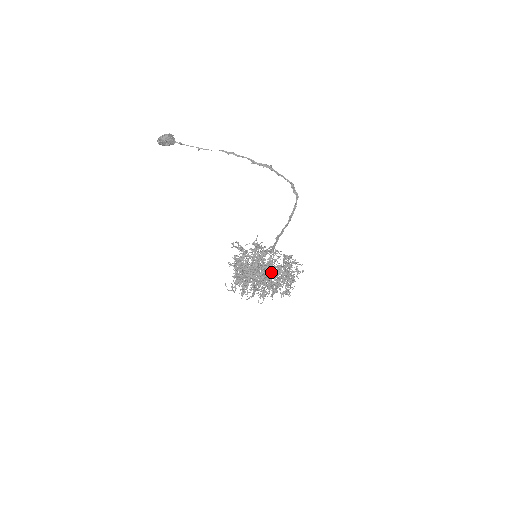
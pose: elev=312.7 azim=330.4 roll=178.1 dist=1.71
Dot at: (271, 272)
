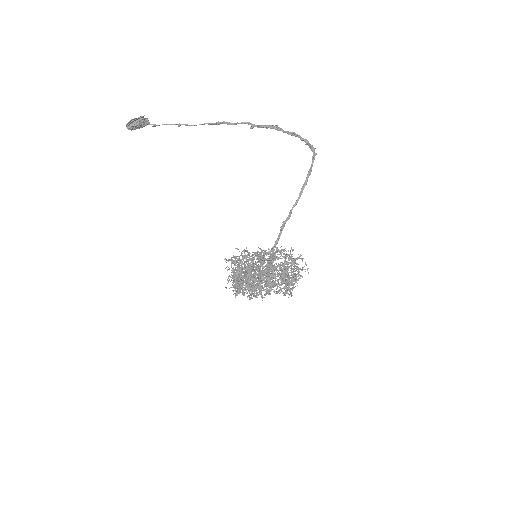
Dot at: (271, 276)
